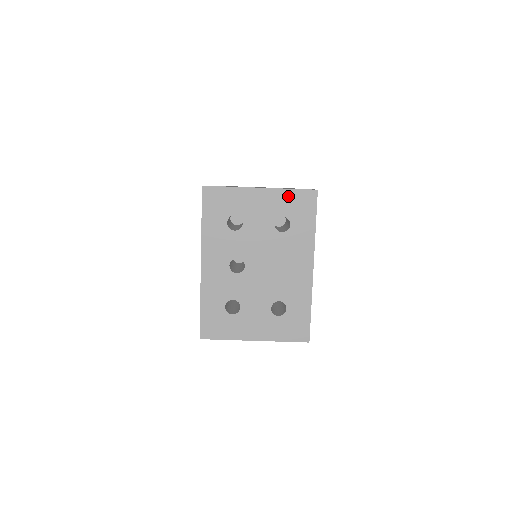
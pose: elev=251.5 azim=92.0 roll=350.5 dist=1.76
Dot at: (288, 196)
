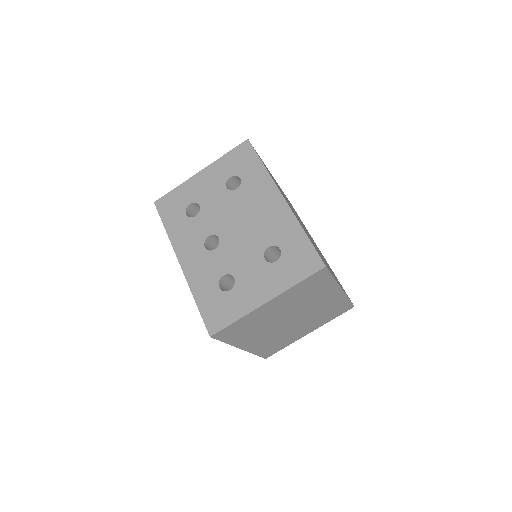
Dot at: (226, 160)
